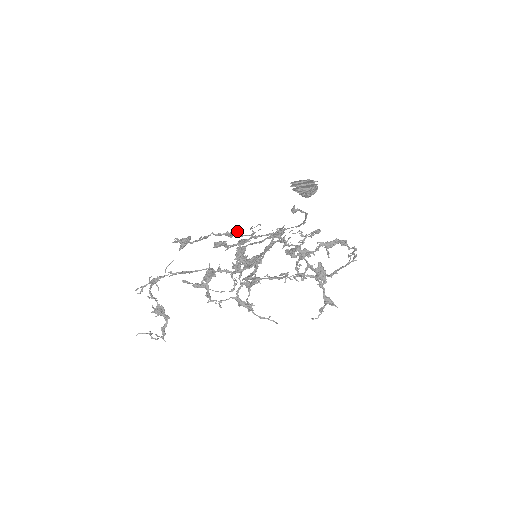
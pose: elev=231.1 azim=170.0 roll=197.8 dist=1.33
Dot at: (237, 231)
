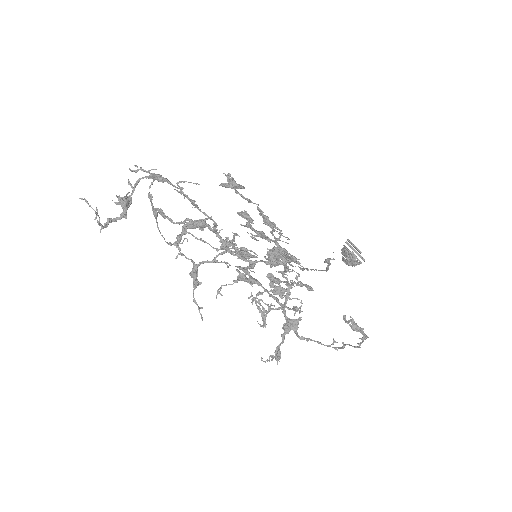
Dot at: (274, 225)
